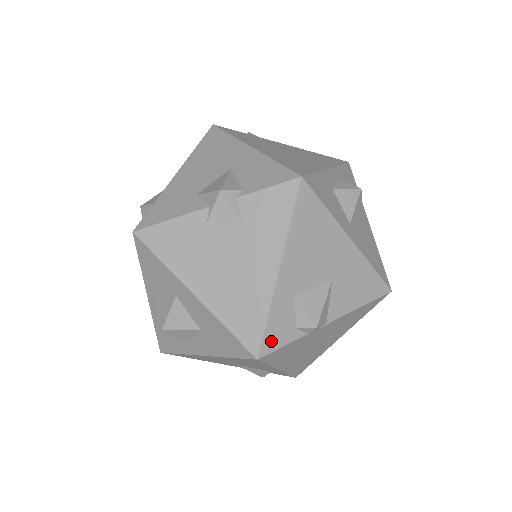
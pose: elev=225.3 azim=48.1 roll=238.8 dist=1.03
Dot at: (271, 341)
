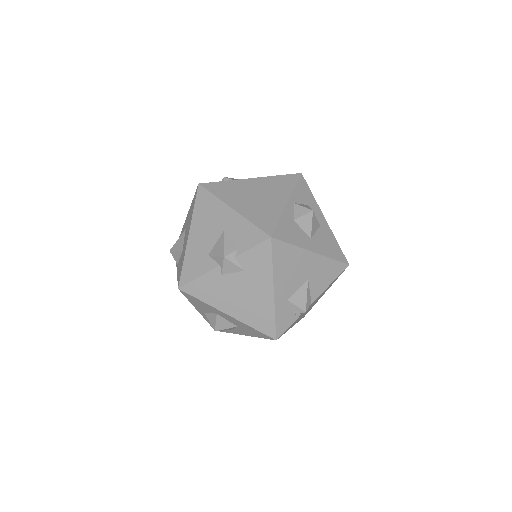
Dot at: (281, 328)
